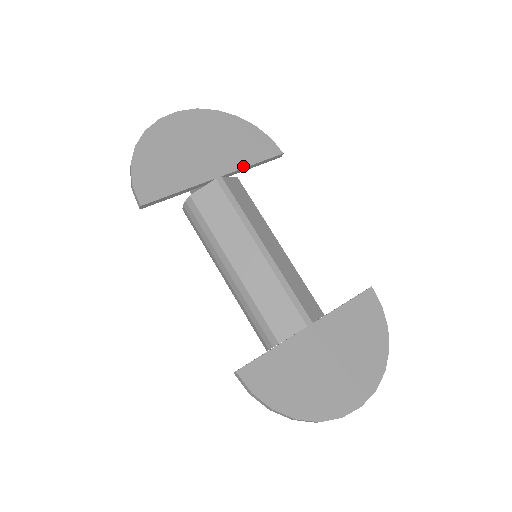
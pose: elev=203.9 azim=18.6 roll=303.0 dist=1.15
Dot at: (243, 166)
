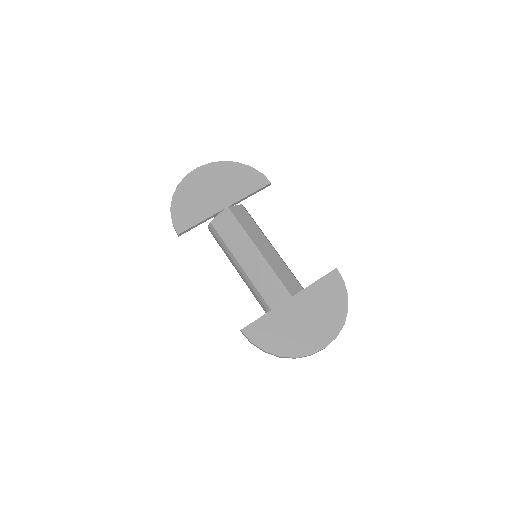
Dot at: (243, 197)
